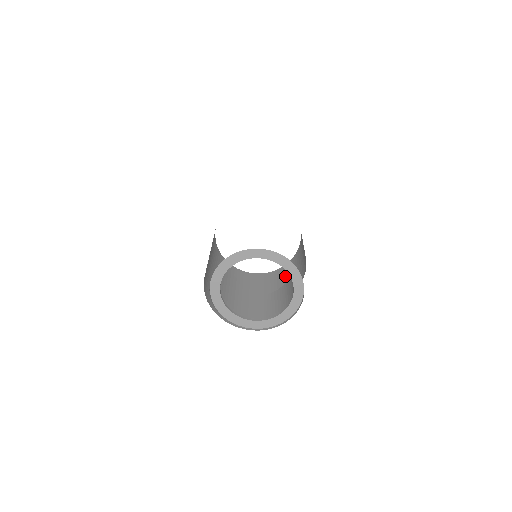
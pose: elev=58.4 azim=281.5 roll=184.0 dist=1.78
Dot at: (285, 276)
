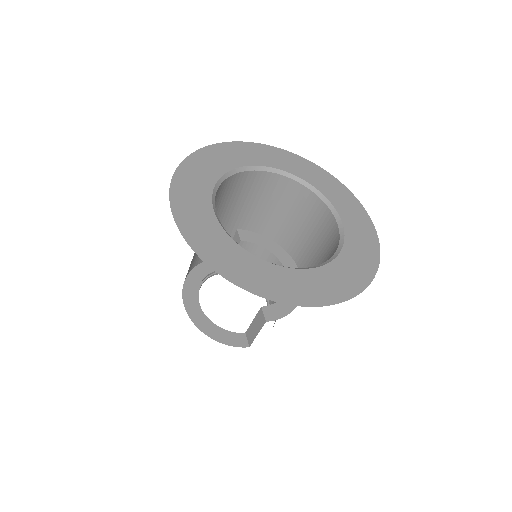
Dot at: (278, 201)
